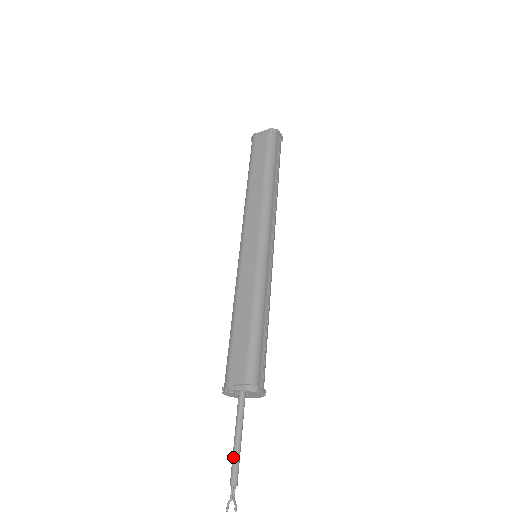
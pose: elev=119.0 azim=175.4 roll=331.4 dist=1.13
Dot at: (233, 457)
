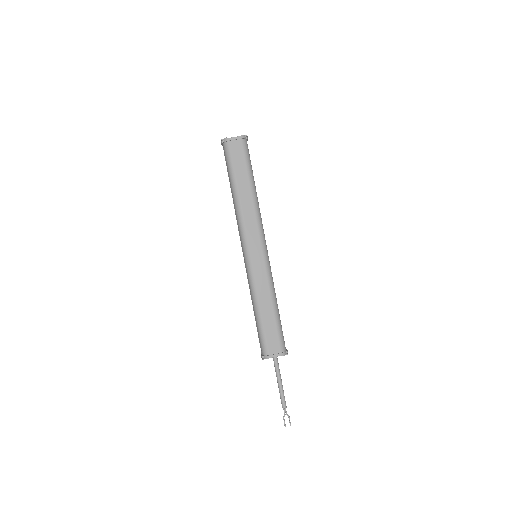
Dot at: (281, 393)
